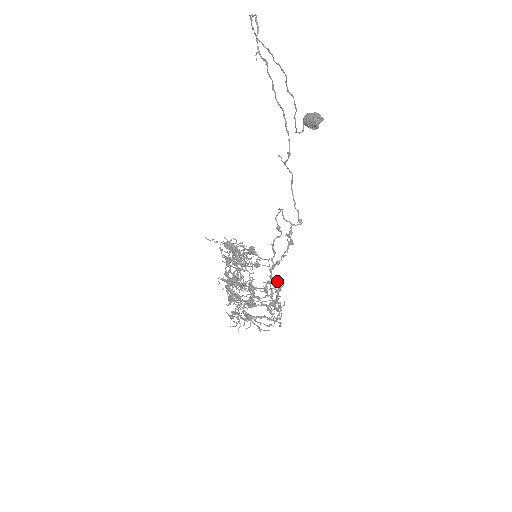
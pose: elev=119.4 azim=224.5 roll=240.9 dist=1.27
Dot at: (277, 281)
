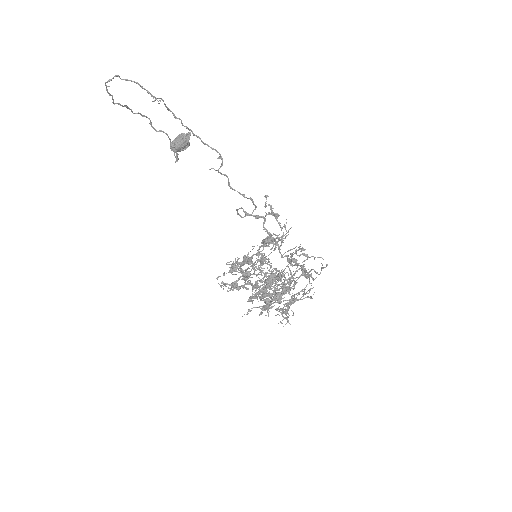
Dot at: (300, 244)
